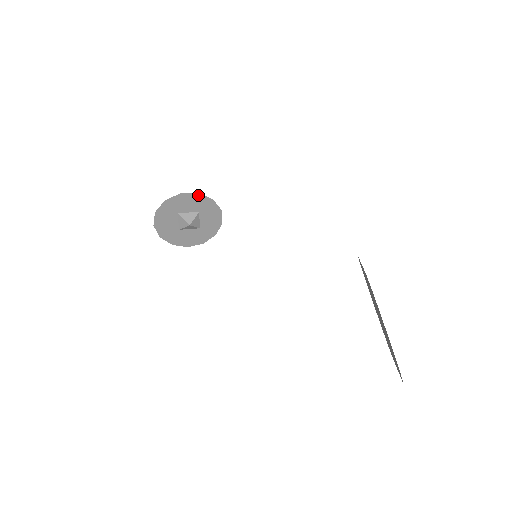
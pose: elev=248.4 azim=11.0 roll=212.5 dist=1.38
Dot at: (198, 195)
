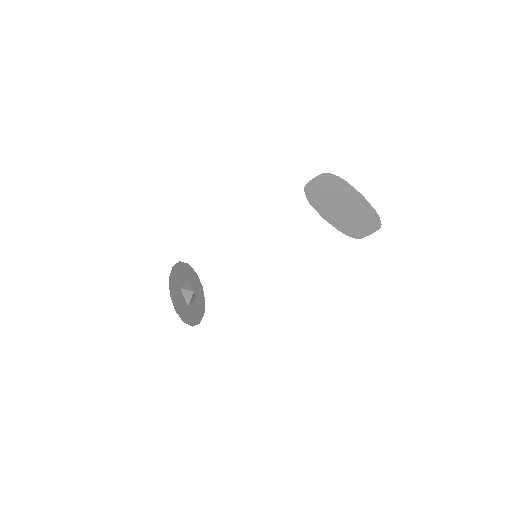
Dot at: (180, 264)
